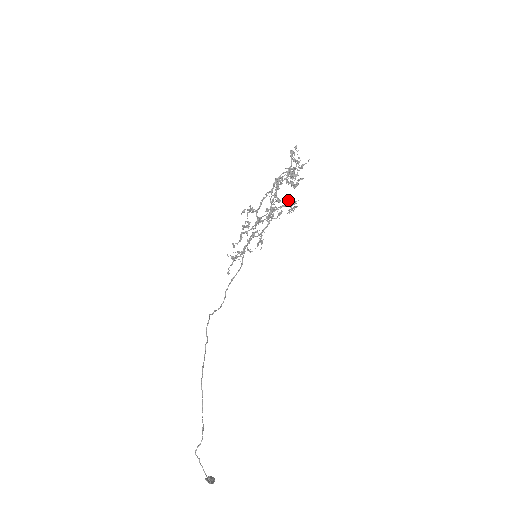
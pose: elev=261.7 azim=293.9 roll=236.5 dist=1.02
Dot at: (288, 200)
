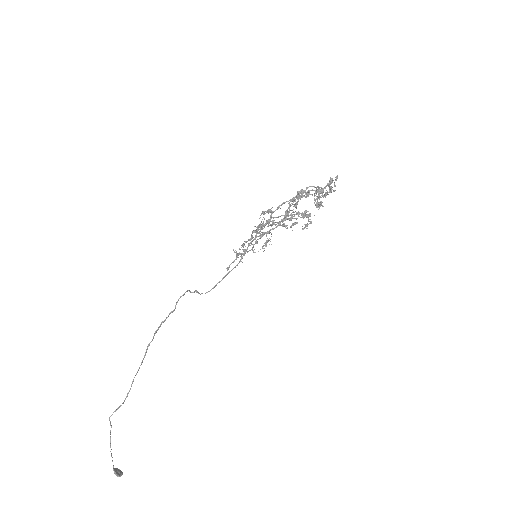
Dot at: (305, 211)
